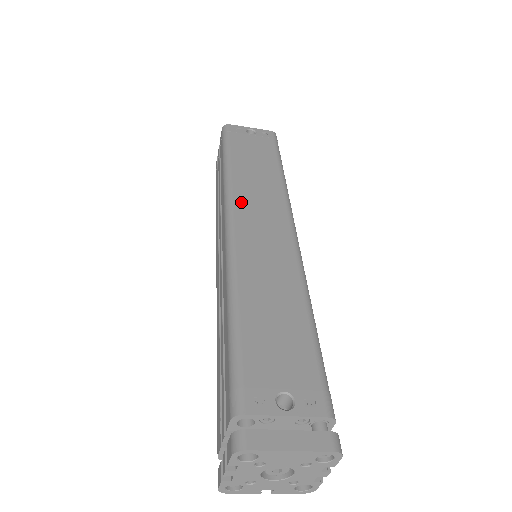
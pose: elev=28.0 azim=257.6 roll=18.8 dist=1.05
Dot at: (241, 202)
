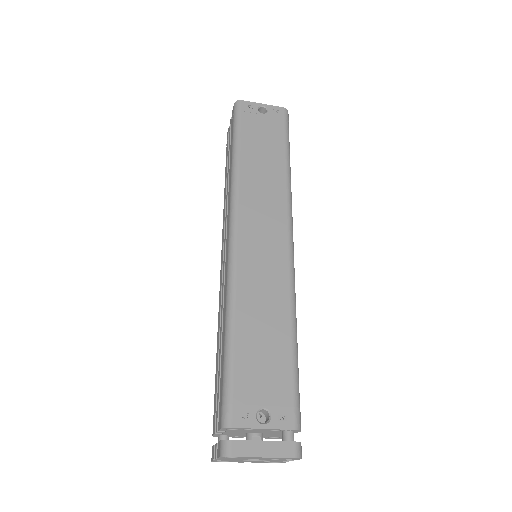
Dot at: (245, 208)
